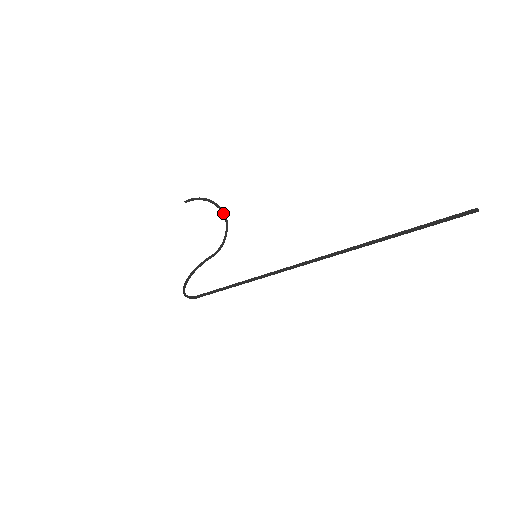
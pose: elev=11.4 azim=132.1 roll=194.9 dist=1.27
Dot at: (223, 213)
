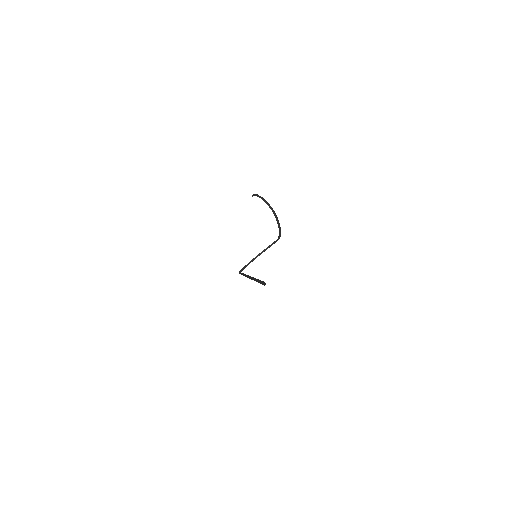
Dot at: (272, 209)
